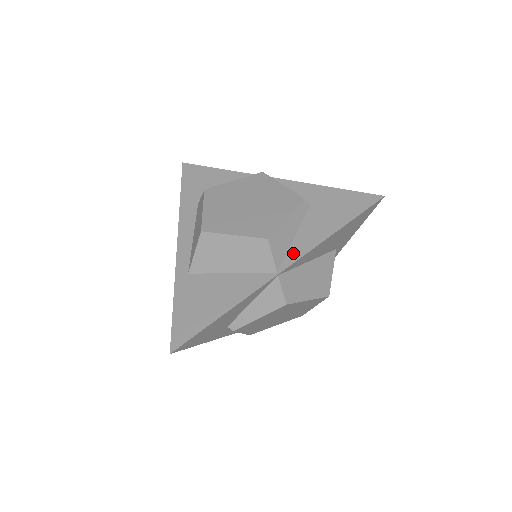
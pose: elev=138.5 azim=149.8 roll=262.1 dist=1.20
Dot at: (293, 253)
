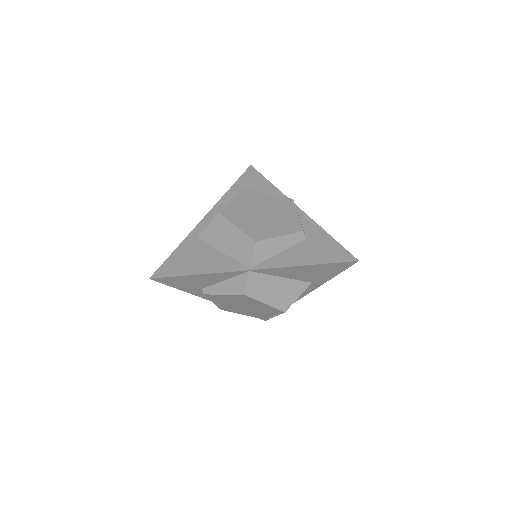
Dot at: (269, 262)
